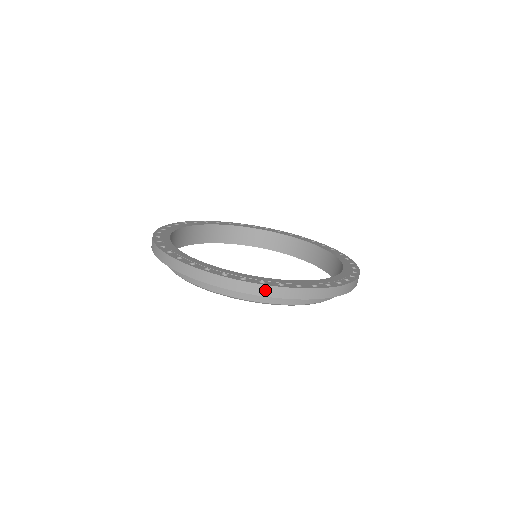
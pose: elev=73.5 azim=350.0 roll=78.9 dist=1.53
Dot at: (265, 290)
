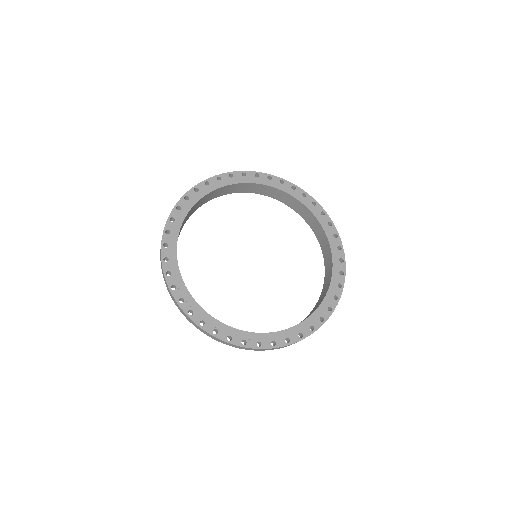
Dot at: (261, 350)
